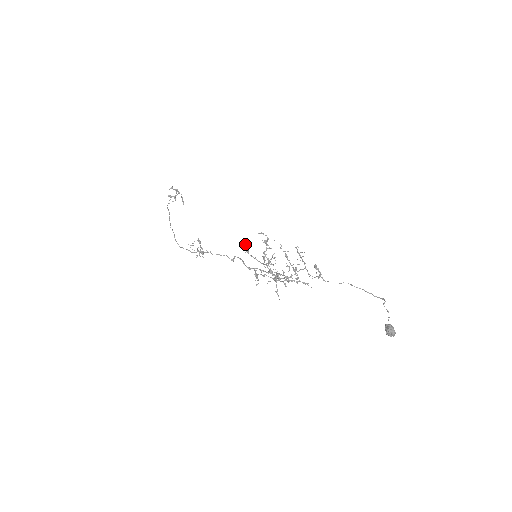
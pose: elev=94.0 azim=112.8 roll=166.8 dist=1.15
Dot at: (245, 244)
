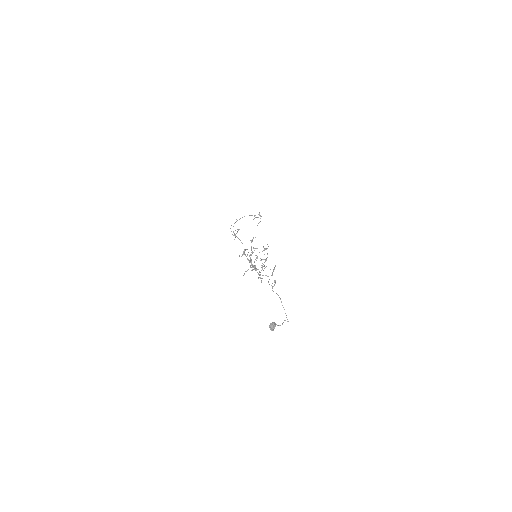
Dot at: occluded
